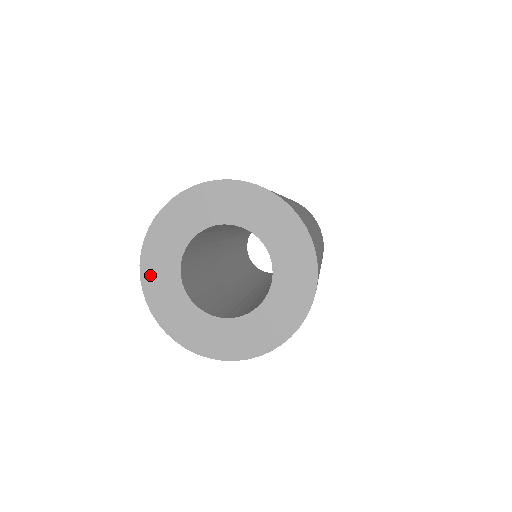
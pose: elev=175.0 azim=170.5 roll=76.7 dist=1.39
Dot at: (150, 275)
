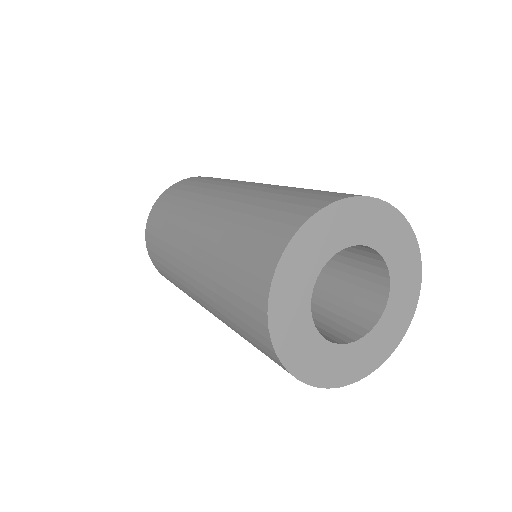
Dot at: (301, 245)
